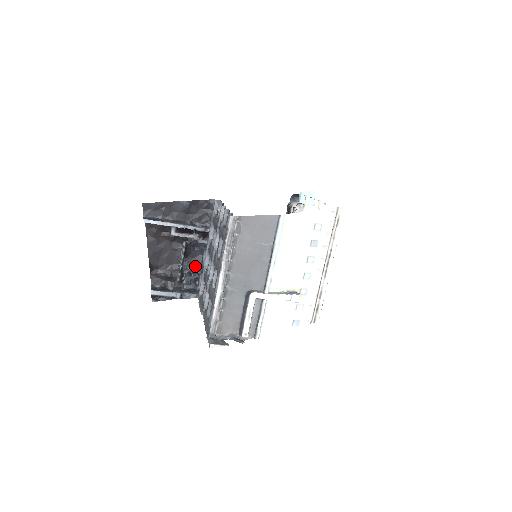
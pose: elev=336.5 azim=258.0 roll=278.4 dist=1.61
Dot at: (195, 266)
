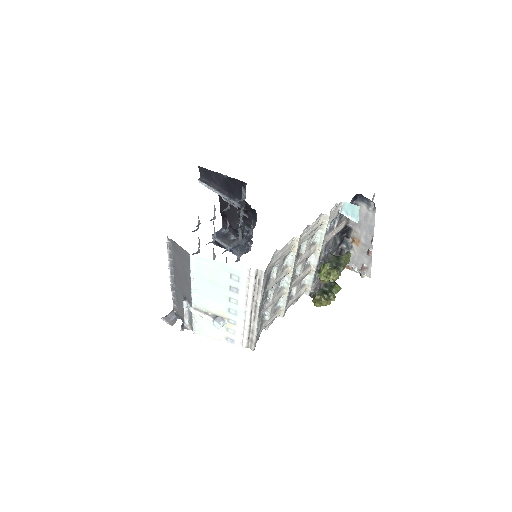
Dot at: occluded
